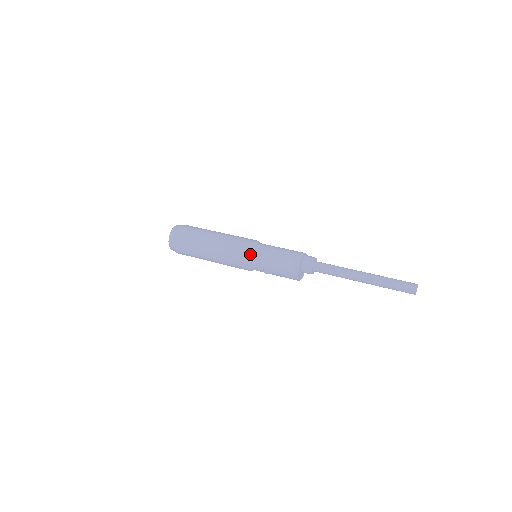
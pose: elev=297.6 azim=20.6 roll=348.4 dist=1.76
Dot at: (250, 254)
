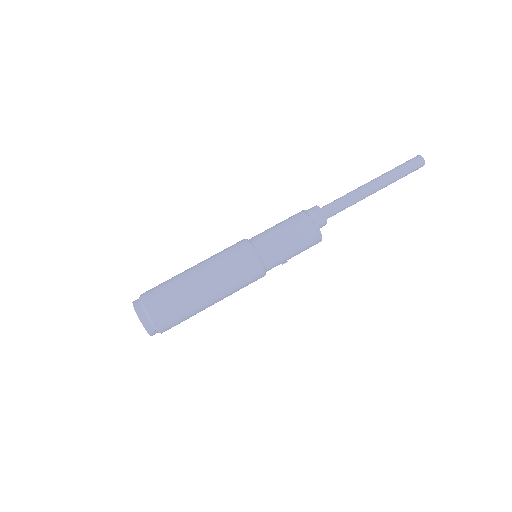
Dot at: (263, 265)
